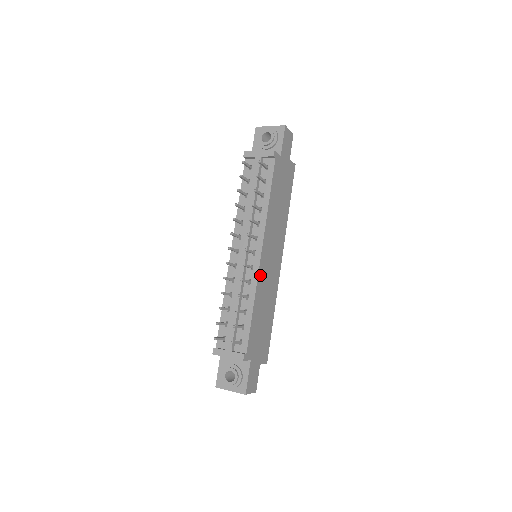
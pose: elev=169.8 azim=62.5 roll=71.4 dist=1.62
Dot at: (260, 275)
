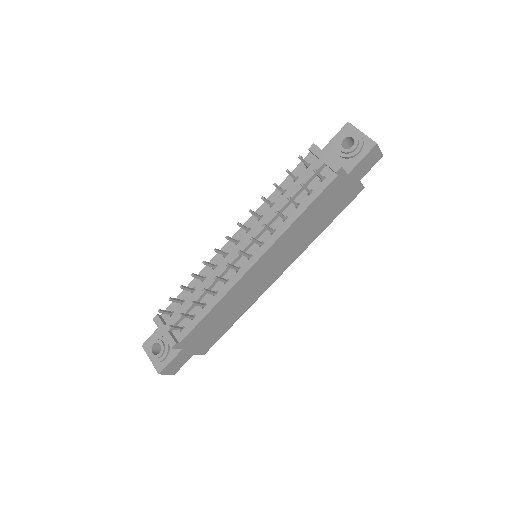
Dot at: (241, 282)
